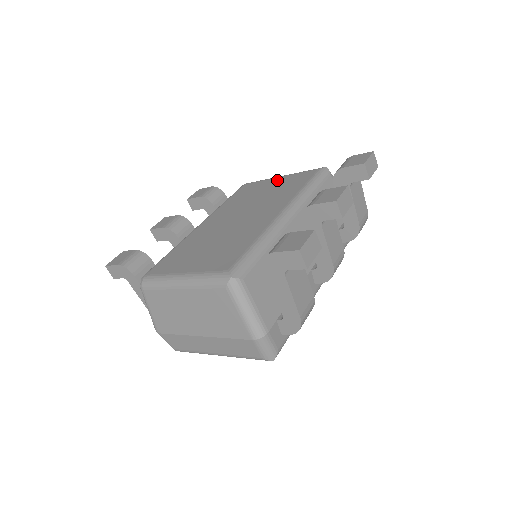
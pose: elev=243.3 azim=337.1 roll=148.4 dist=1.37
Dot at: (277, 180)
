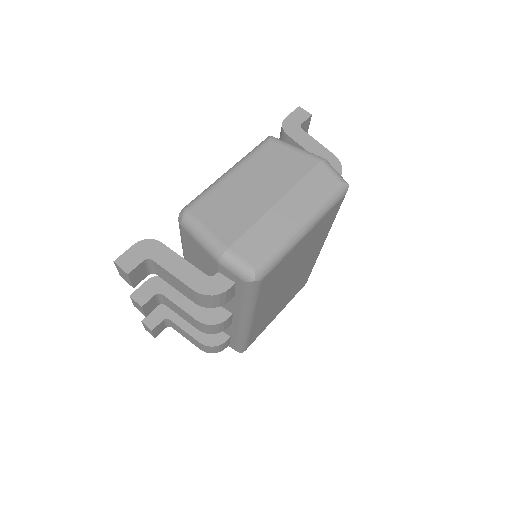
Dot at: occluded
